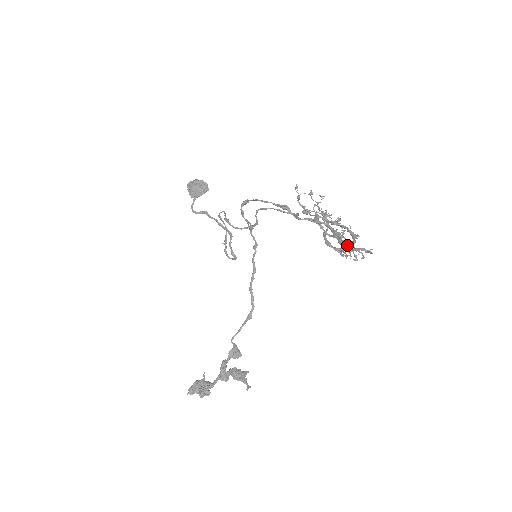
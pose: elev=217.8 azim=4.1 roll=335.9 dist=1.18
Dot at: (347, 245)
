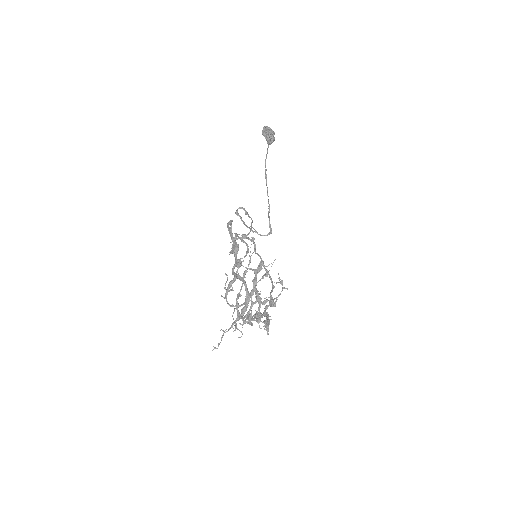
Dot at: (235, 321)
